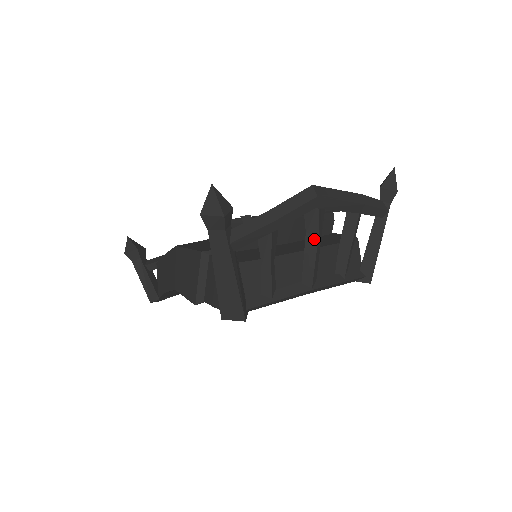
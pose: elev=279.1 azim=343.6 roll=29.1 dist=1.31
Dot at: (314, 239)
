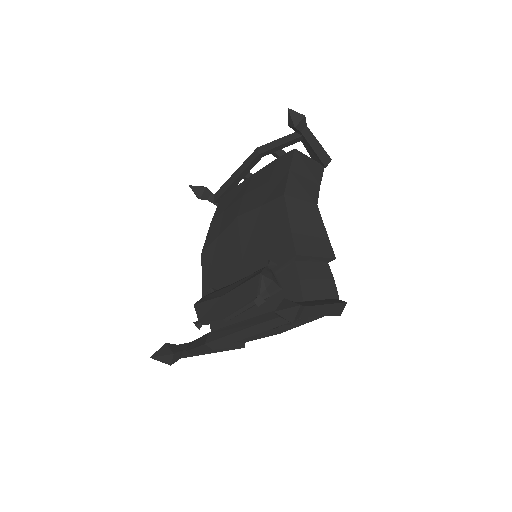
Dot at: (245, 338)
